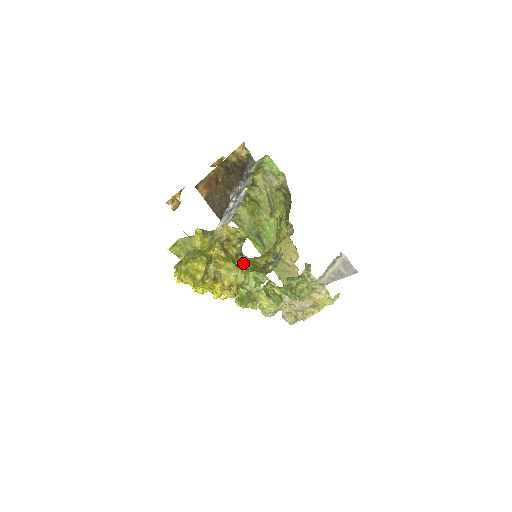
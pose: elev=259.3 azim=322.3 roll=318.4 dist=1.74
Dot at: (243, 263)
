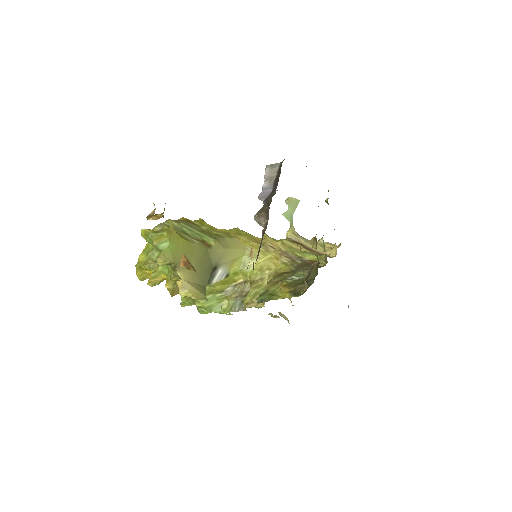
Dot at: occluded
